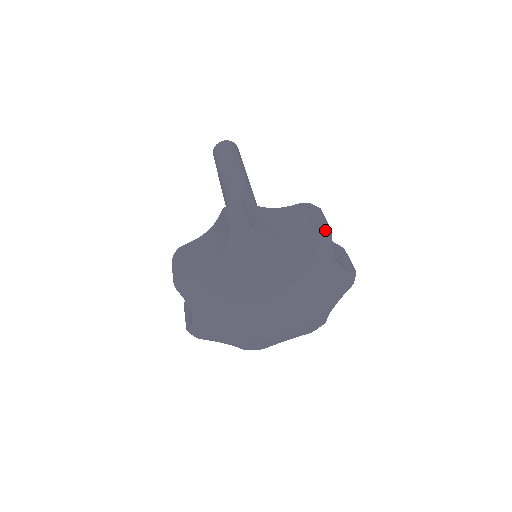
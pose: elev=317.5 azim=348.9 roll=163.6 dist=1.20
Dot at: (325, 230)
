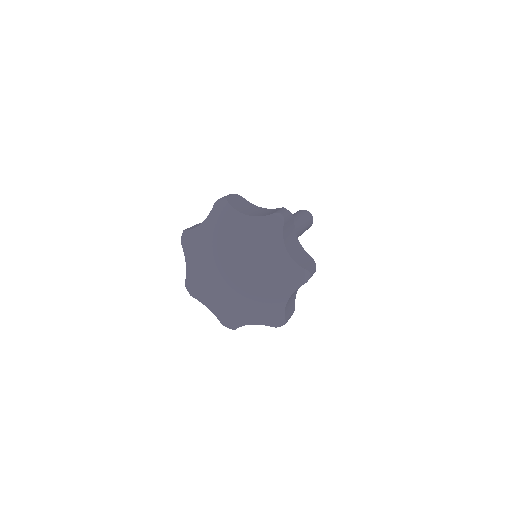
Dot at: (278, 218)
